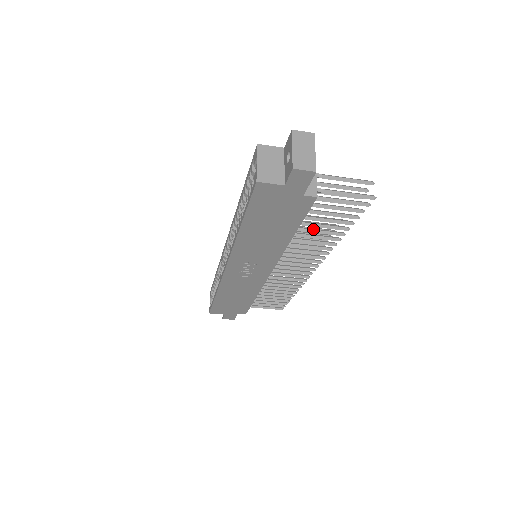
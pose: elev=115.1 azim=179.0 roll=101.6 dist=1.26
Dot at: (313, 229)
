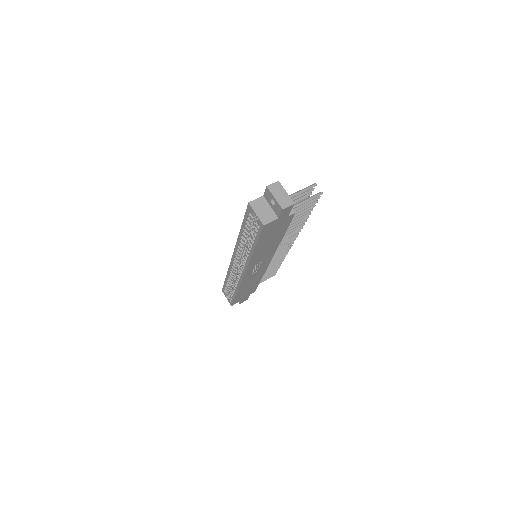
Dot at: (290, 225)
